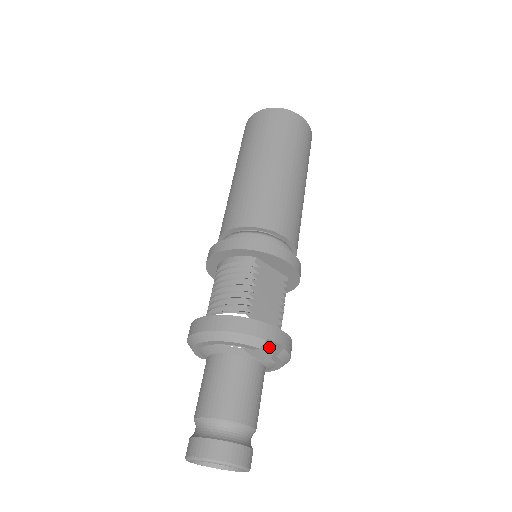
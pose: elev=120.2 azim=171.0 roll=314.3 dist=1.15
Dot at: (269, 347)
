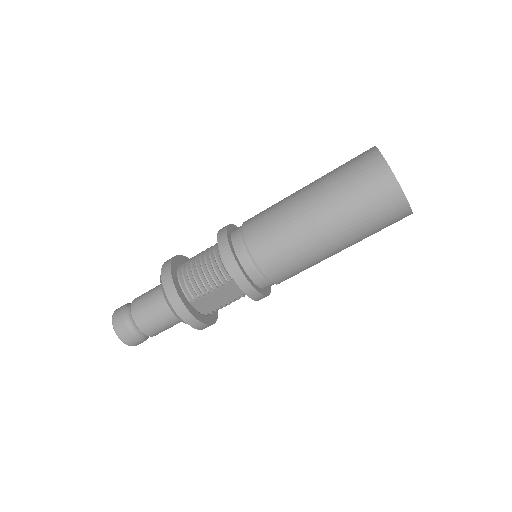
Dot at: occluded
